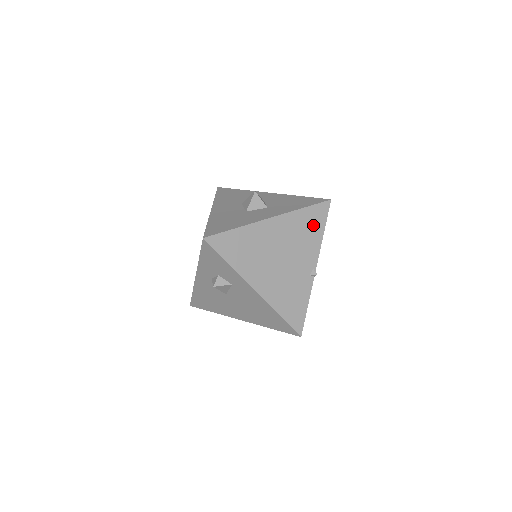
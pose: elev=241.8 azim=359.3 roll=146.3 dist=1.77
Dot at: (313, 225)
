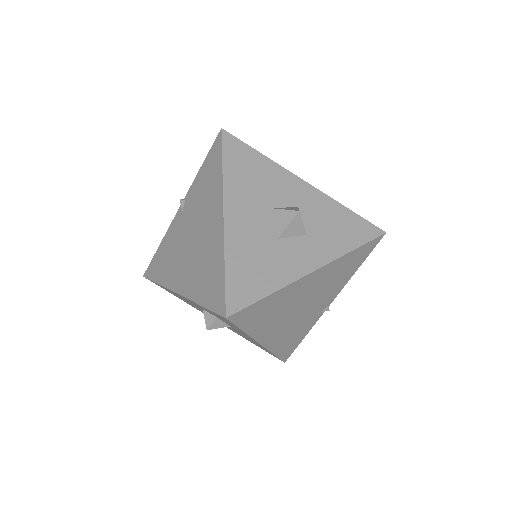
Dot at: (353, 264)
